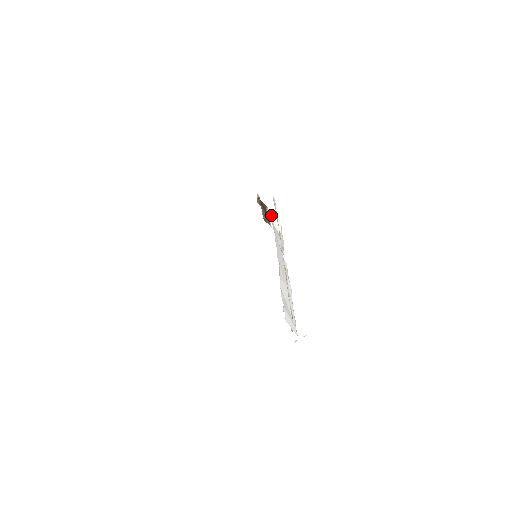
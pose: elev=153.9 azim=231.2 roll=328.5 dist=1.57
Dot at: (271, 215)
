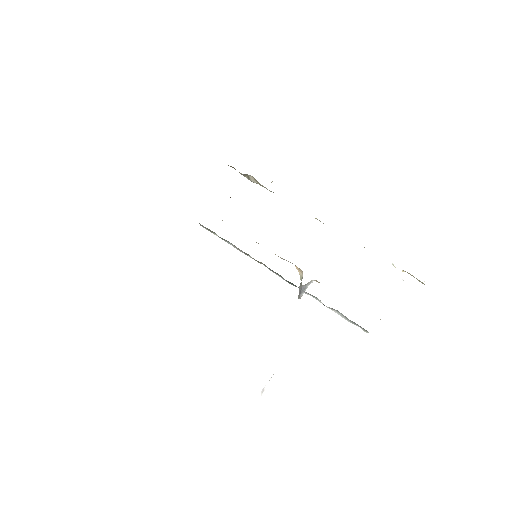
Dot at: occluded
